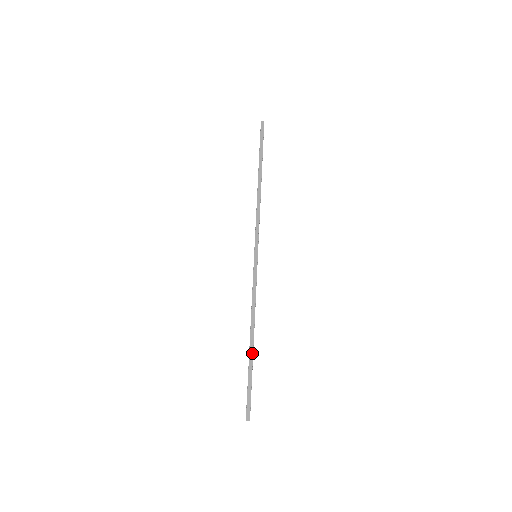
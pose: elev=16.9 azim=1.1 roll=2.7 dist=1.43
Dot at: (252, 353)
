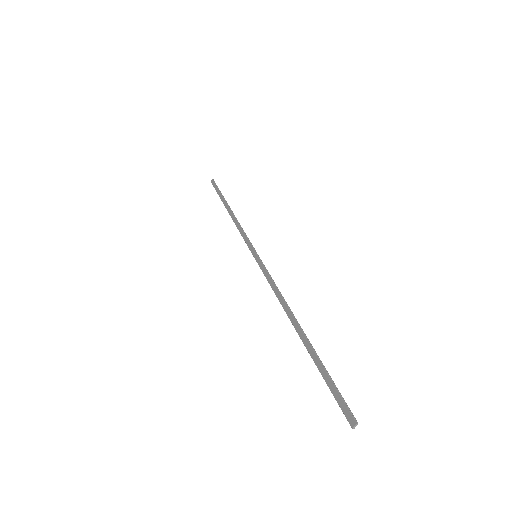
Dot at: (305, 339)
